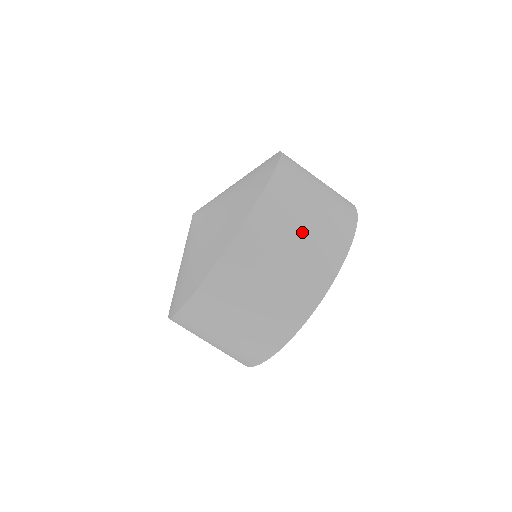
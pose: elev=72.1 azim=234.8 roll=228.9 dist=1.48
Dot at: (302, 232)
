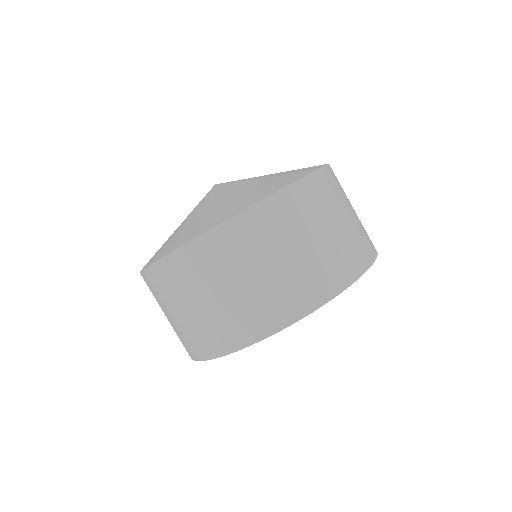
Dot at: occluded
